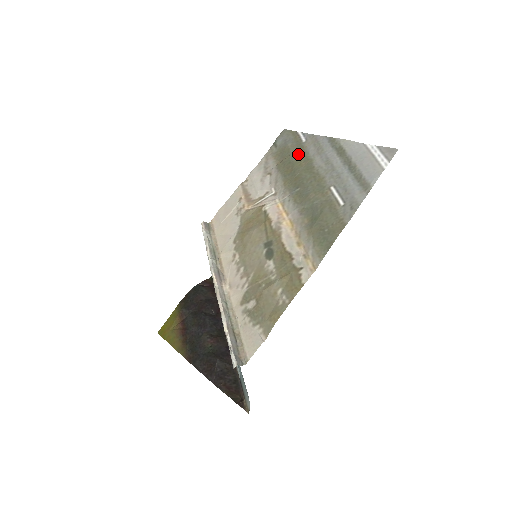
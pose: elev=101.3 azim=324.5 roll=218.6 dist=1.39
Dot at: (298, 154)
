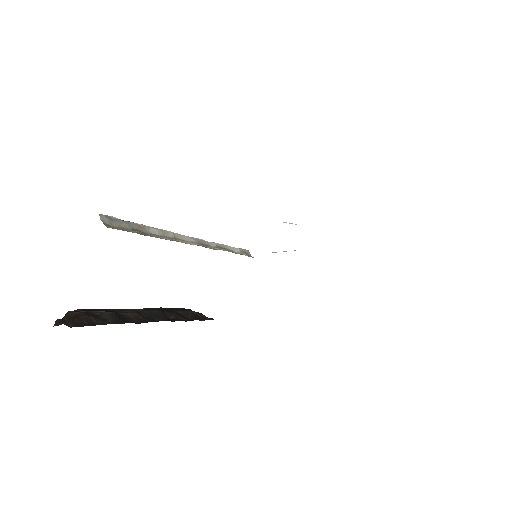
Dot at: occluded
